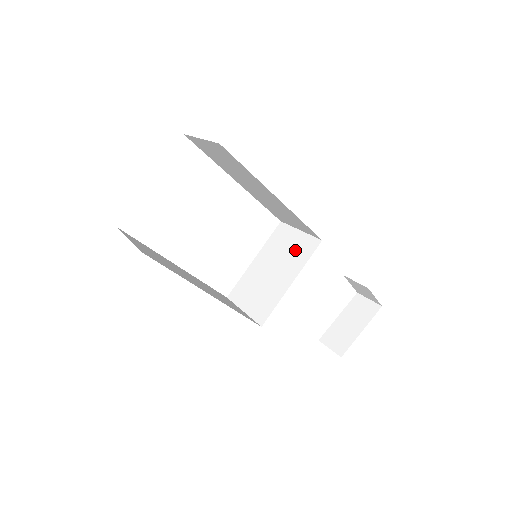
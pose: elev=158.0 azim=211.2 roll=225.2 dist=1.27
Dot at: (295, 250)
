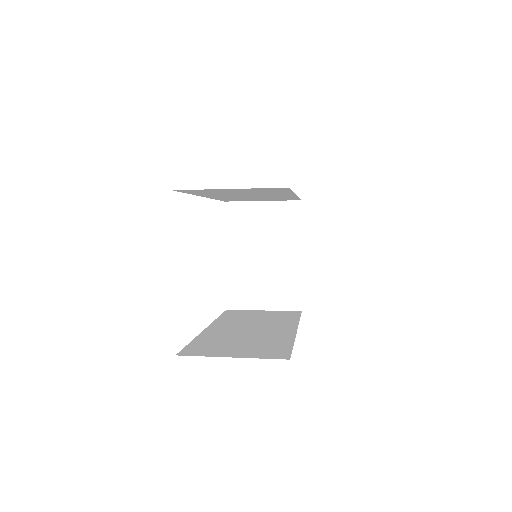
Dot at: (276, 224)
